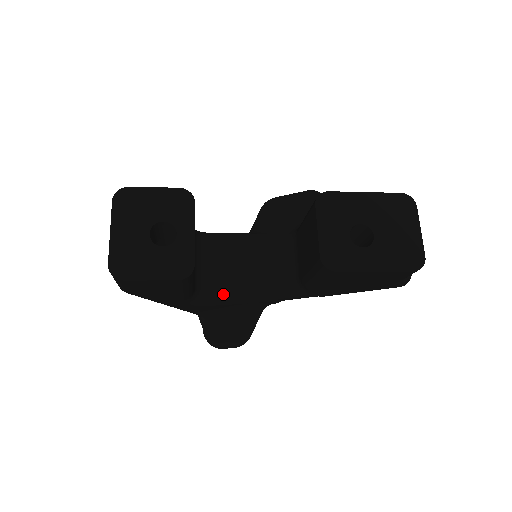
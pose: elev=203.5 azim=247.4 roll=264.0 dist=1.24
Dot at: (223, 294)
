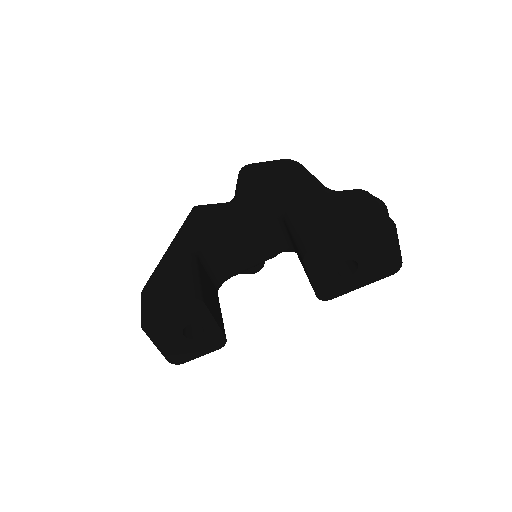
Dot at: (237, 273)
